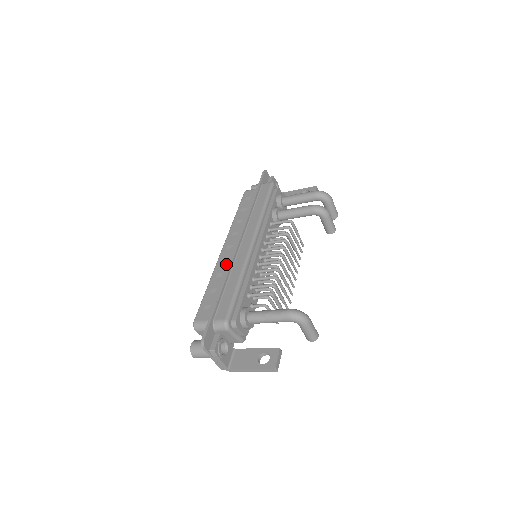
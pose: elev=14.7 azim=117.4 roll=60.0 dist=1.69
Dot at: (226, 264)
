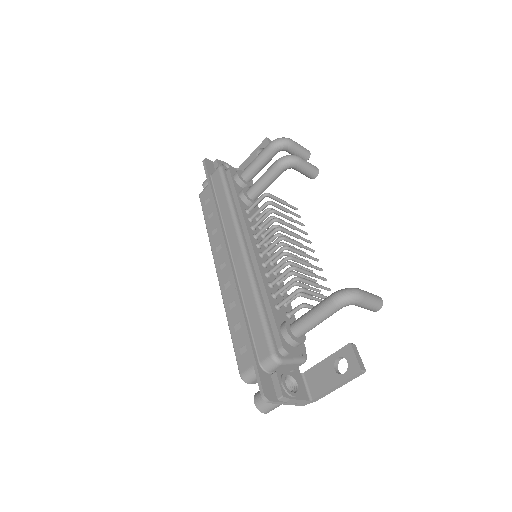
Dot at: (231, 288)
